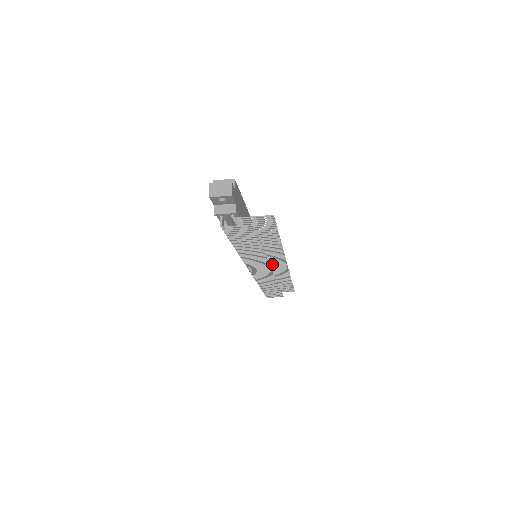
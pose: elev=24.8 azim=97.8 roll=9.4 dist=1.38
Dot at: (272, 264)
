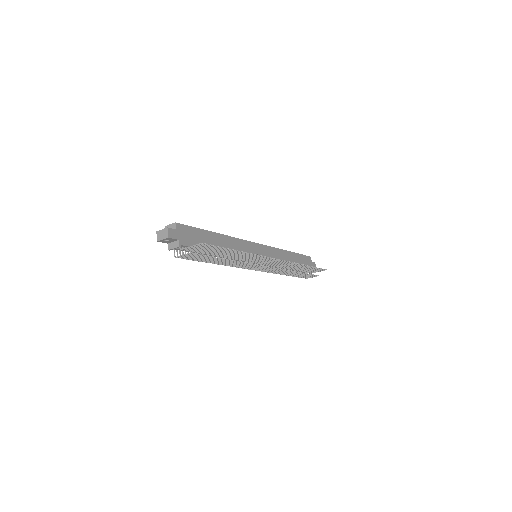
Dot at: (266, 261)
